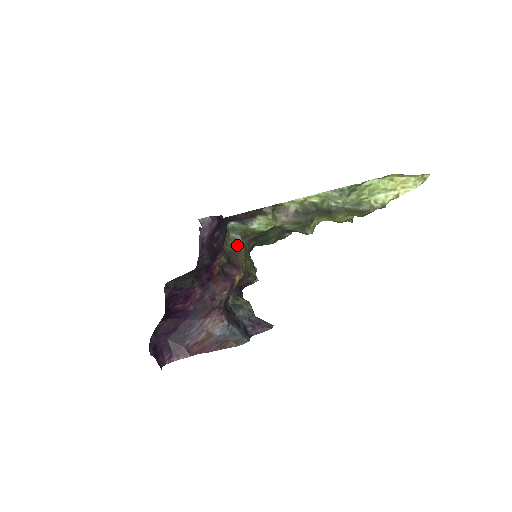
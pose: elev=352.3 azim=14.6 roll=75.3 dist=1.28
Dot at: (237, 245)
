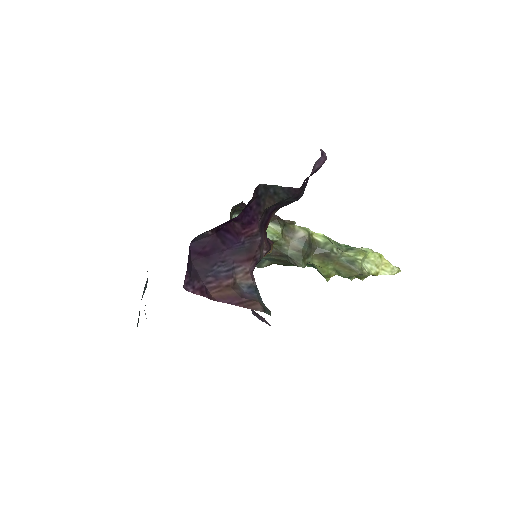
Dot at: occluded
